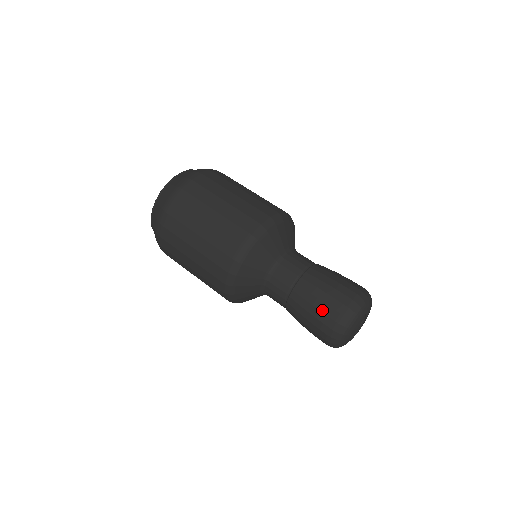
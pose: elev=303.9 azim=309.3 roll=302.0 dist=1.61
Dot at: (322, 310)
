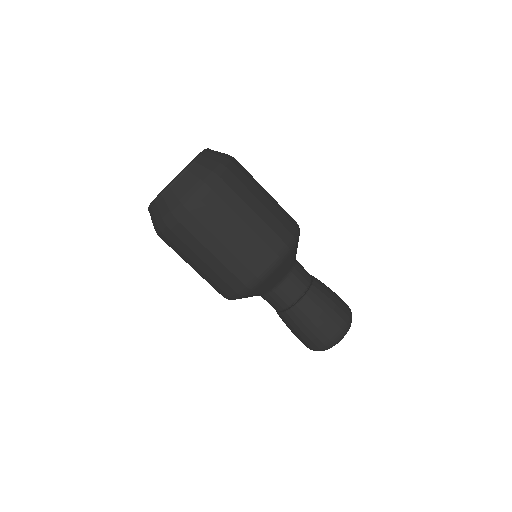
Dot at: (320, 328)
